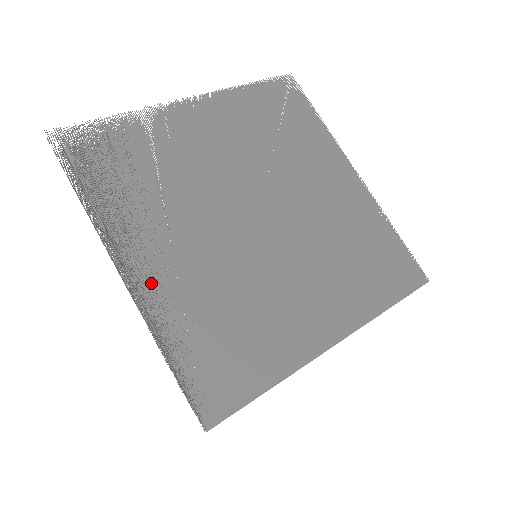
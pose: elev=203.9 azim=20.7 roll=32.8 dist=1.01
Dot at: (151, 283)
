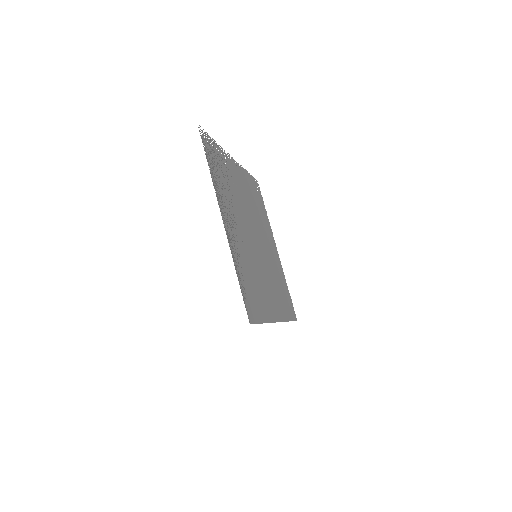
Dot at: (231, 235)
